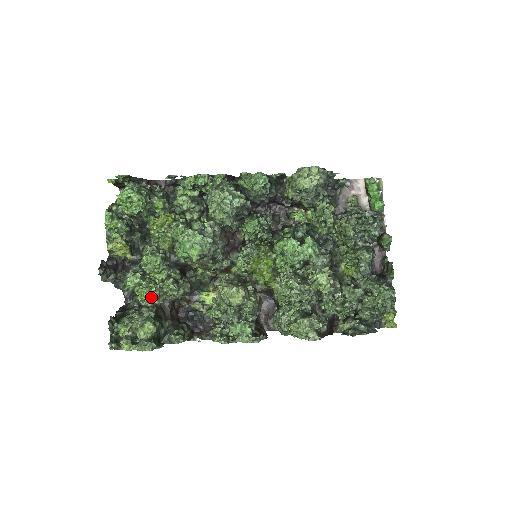
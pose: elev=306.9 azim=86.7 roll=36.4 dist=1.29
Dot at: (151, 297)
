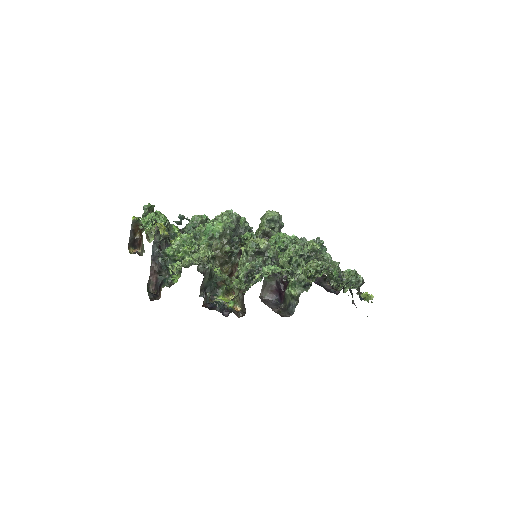
Dot at: (194, 249)
